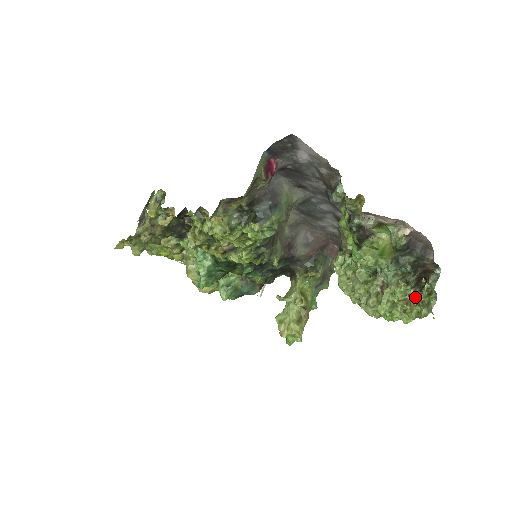
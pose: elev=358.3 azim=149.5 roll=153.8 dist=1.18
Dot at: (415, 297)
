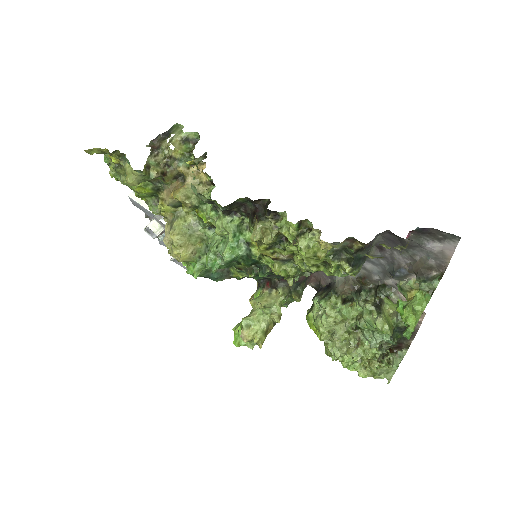
Dot at: (378, 361)
